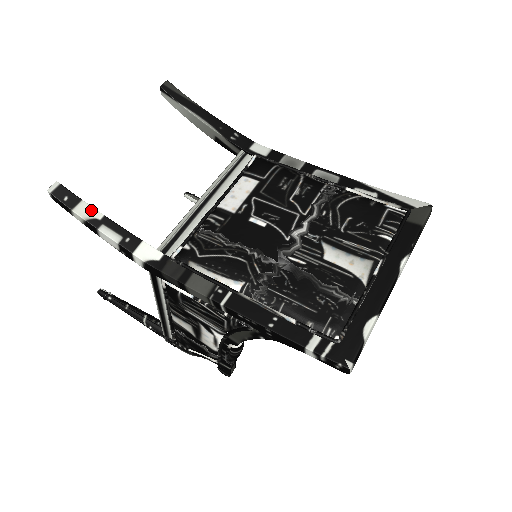
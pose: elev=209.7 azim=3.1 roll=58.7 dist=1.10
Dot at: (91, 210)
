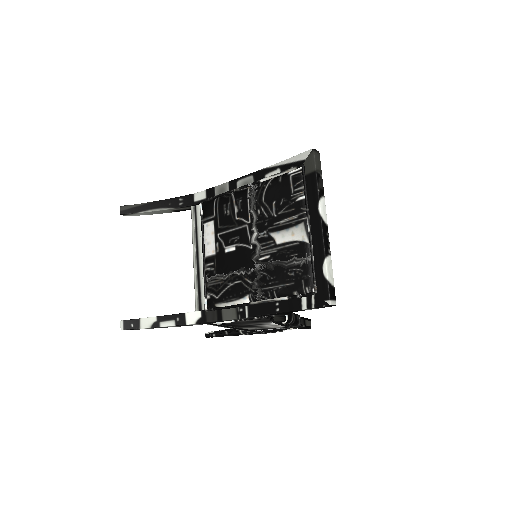
Dot at: (148, 320)
